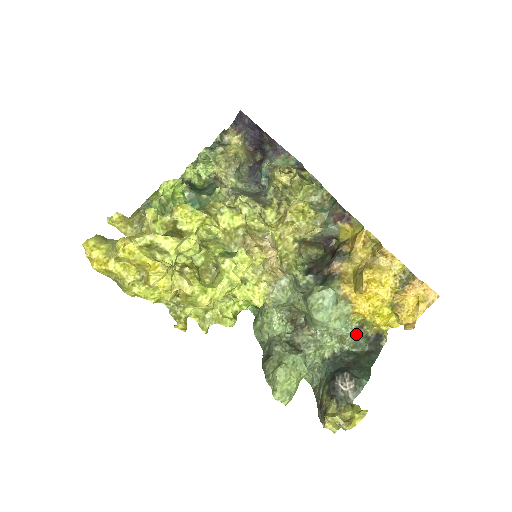
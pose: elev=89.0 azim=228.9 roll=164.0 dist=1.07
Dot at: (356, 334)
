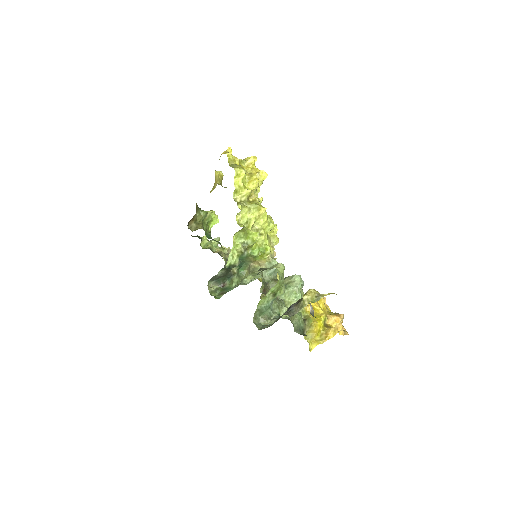
Dot at: (302, 320)
